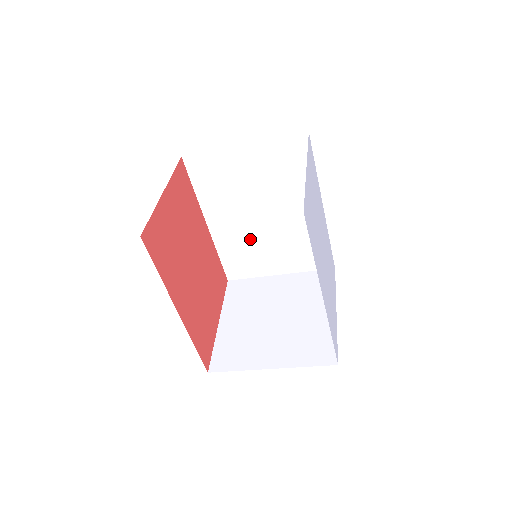
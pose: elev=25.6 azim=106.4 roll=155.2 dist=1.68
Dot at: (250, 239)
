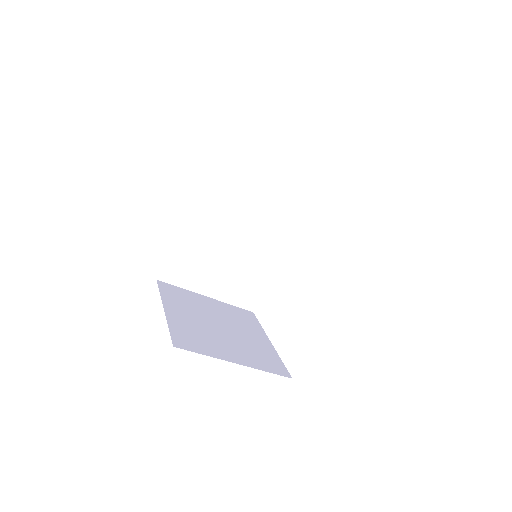
Dot at: (211, 249)
